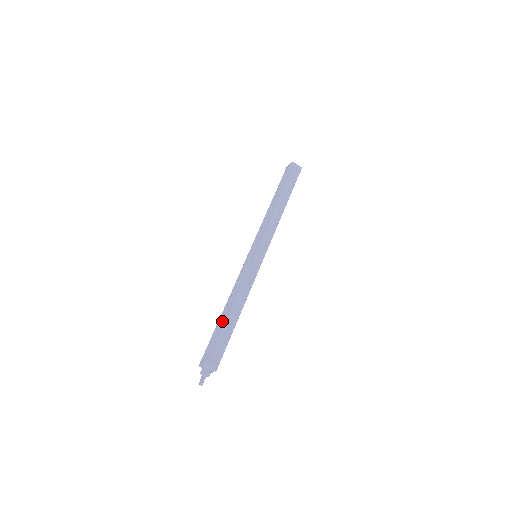
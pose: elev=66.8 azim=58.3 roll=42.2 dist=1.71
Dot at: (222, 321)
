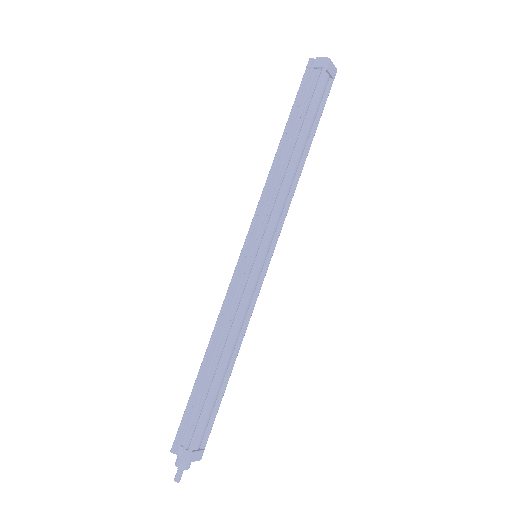
Dot at: (212, 389)
